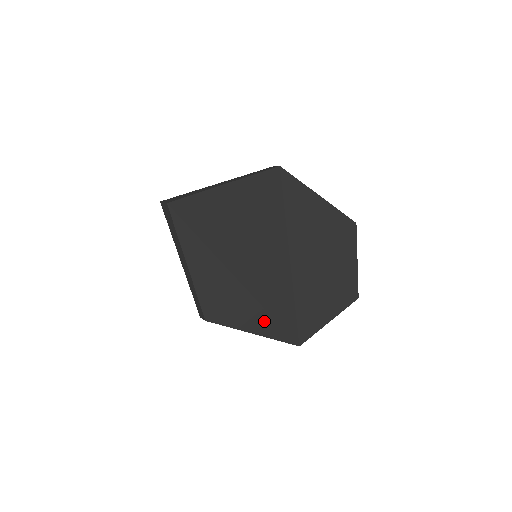
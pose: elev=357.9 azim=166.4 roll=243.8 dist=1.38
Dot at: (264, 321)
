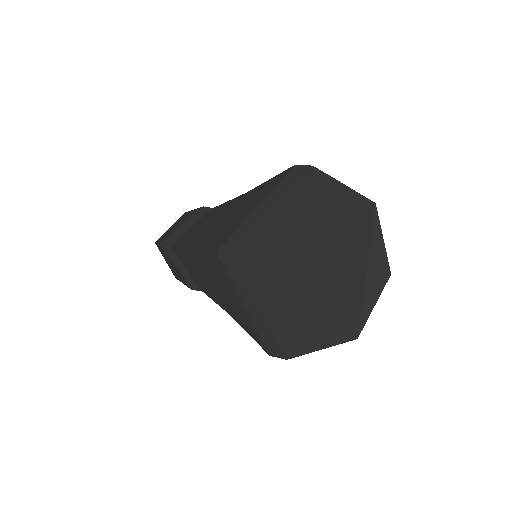
Dot at: (332, 332)
